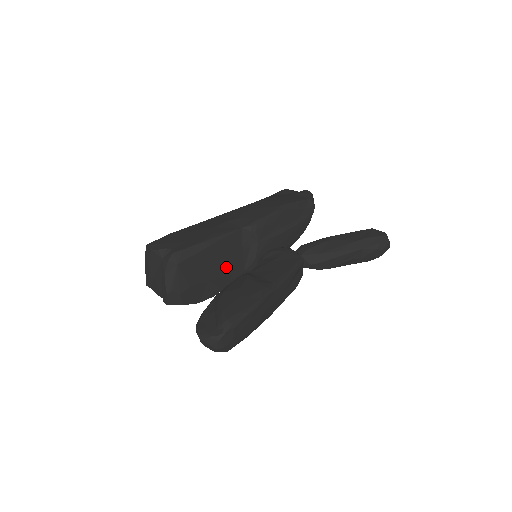
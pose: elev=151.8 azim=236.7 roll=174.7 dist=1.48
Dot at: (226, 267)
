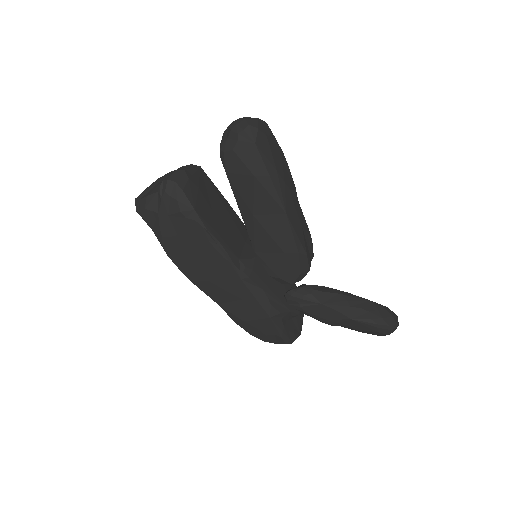
Dot at: (228, 230)
